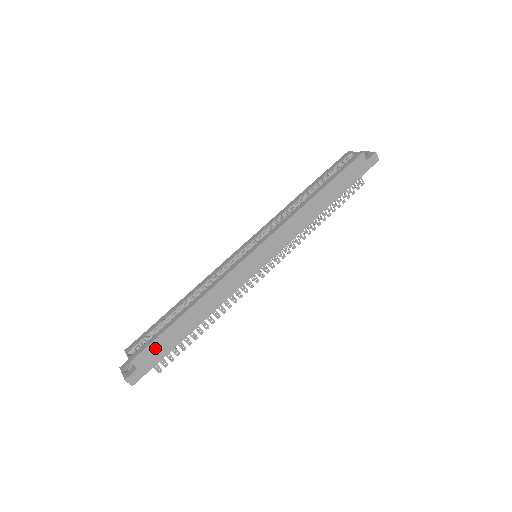
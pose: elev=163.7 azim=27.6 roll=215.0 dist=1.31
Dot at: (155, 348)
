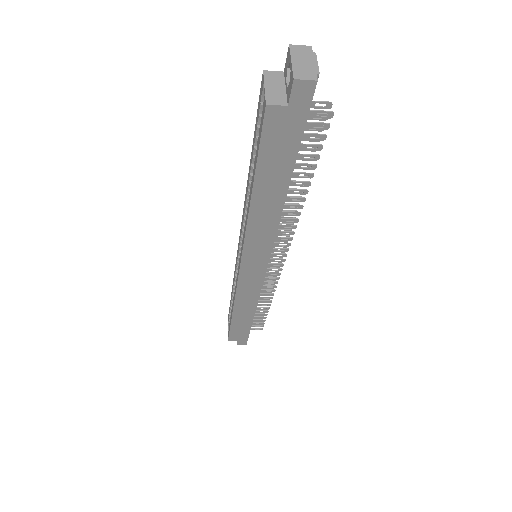
Dot at: (236, 332)
